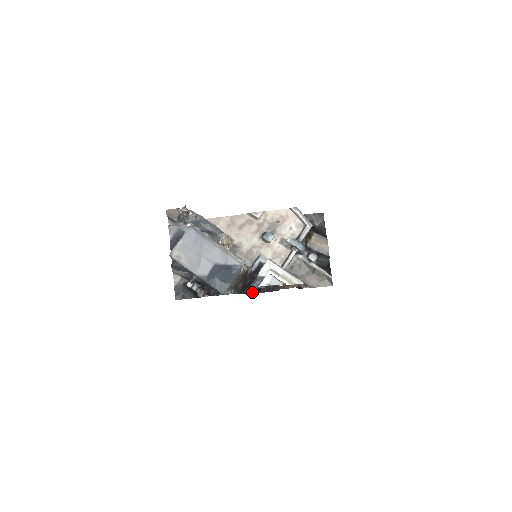
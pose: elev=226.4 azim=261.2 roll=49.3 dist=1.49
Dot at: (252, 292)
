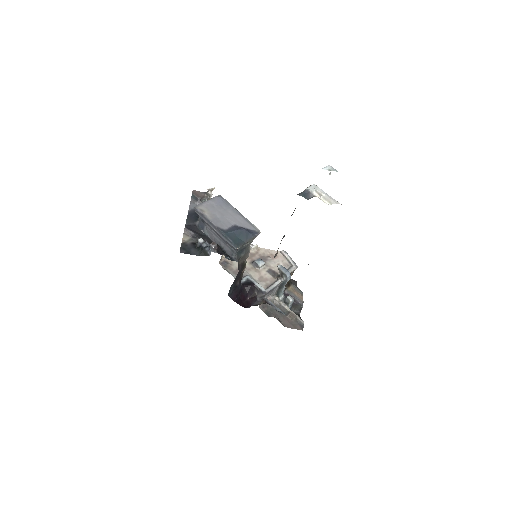
Dot at: (235, 300)
